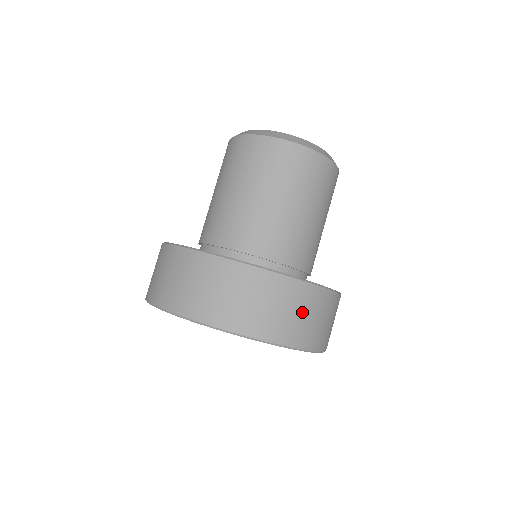
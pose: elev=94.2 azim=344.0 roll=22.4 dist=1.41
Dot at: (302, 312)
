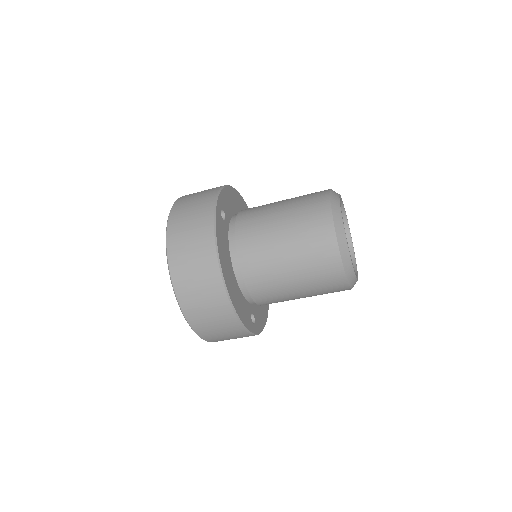
Dot at: occluded
